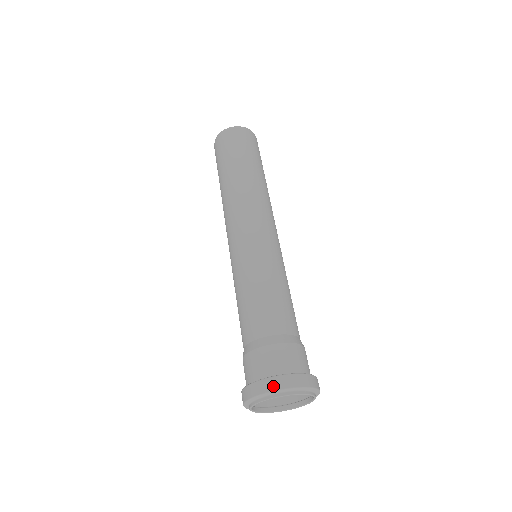
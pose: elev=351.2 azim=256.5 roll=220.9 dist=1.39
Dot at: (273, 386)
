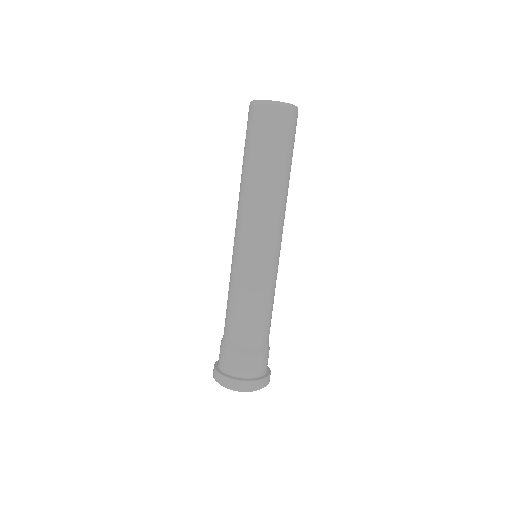
Dot at: (249, 388)
